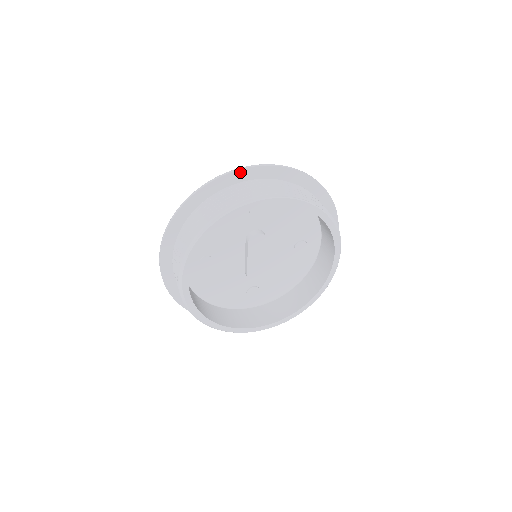
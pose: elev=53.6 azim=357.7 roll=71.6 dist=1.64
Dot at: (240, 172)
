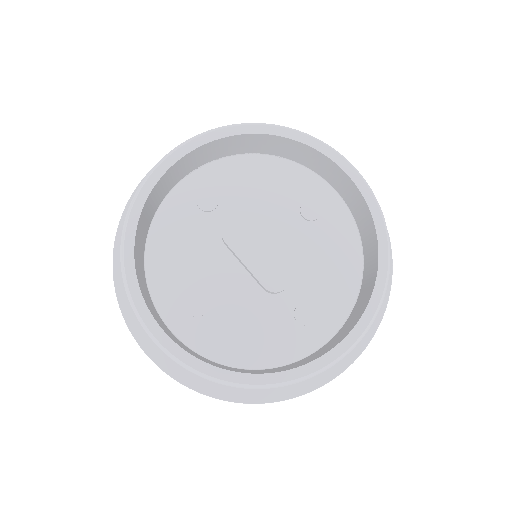
Dot at: occluded
